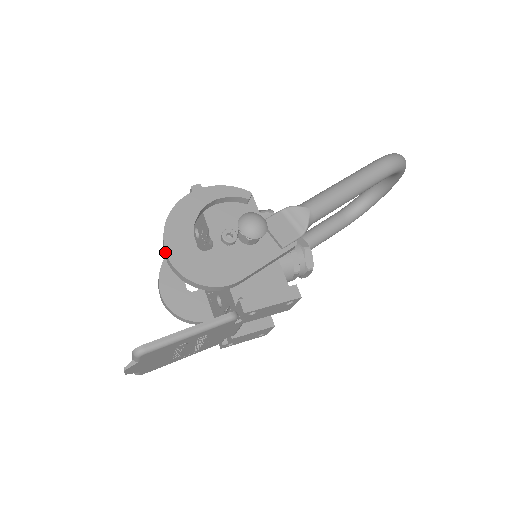
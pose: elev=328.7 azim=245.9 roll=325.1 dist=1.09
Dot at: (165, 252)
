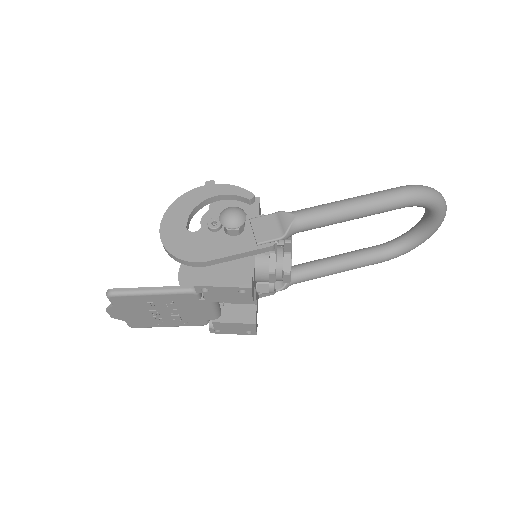
Dot at: (160, 225)
